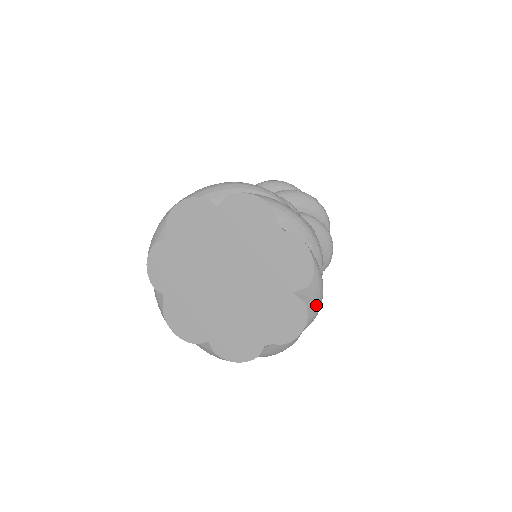
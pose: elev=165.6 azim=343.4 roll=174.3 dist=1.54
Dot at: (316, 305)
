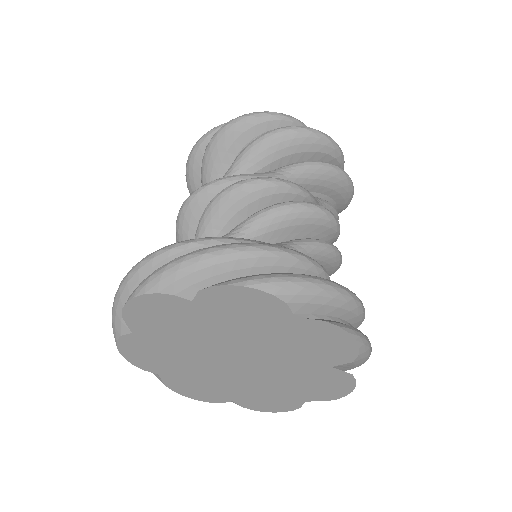
Dot at: (364, 362)
